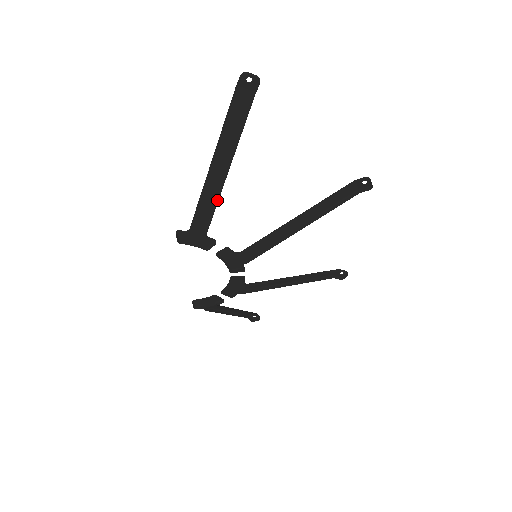
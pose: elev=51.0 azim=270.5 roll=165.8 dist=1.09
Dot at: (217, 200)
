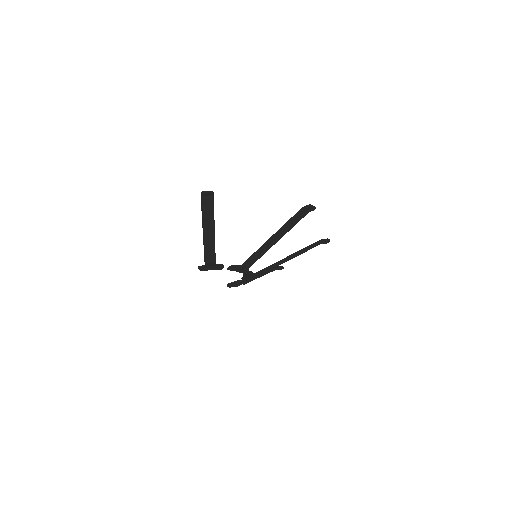
Dot at: occluded
